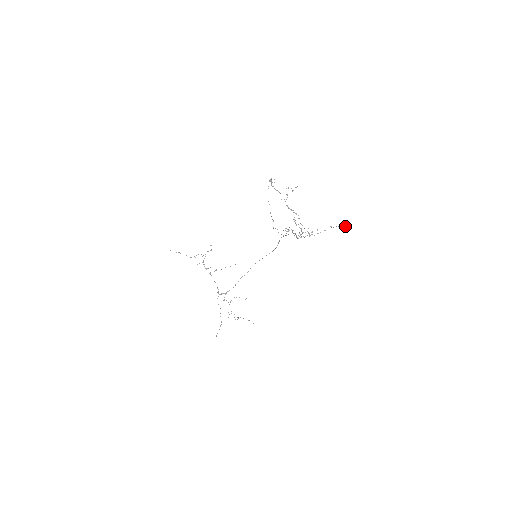
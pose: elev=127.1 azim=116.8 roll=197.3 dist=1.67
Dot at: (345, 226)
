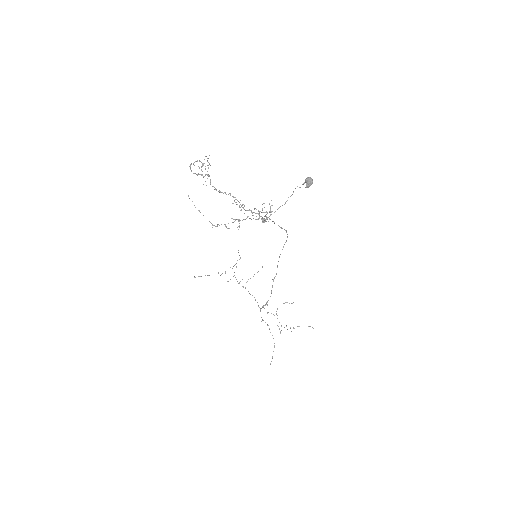
Dot at: (309, 179)
